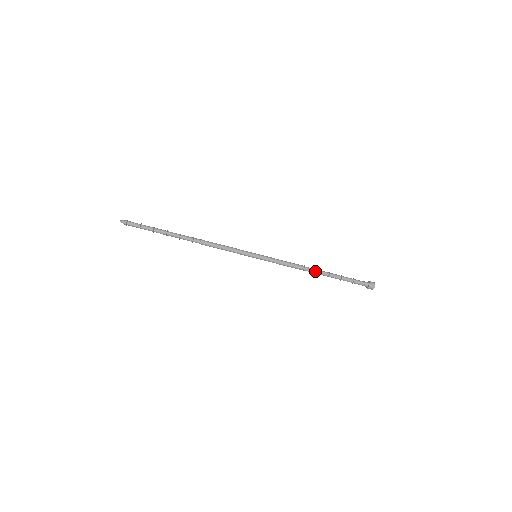
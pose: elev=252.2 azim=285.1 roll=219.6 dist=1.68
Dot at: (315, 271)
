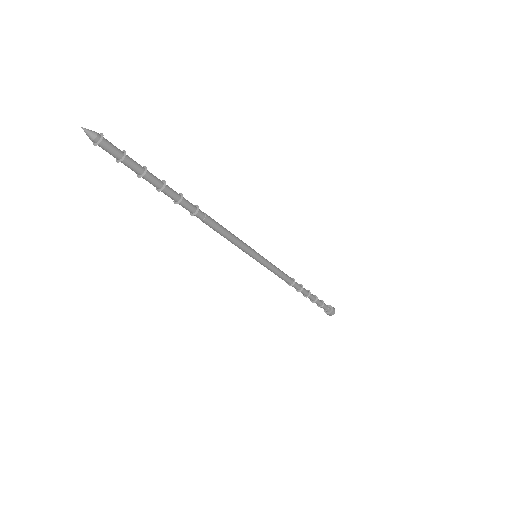
Dot at: (300, 288)
